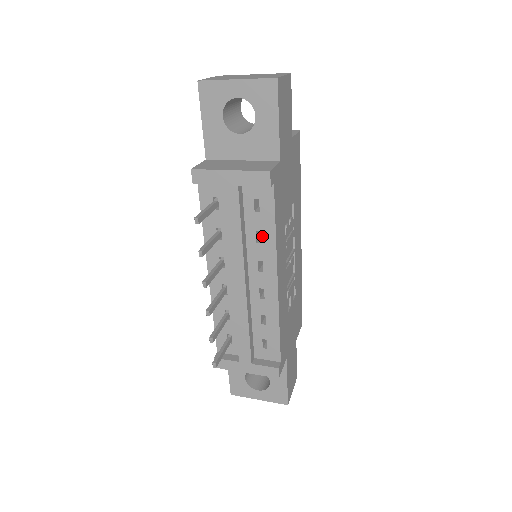
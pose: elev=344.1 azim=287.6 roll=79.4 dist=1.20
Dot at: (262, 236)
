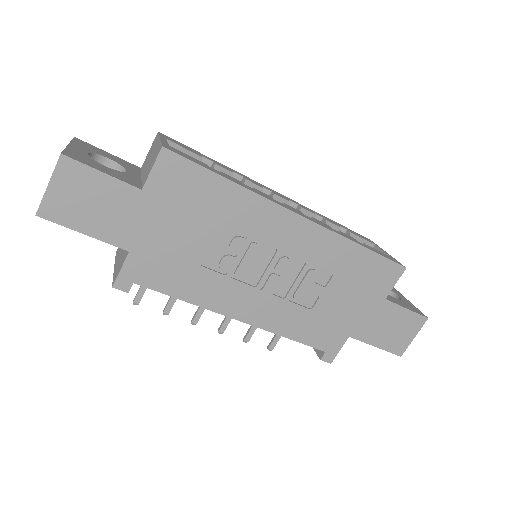
Dot at: occluded
